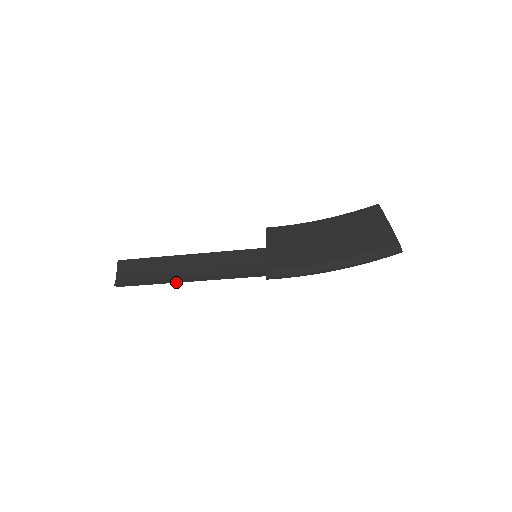
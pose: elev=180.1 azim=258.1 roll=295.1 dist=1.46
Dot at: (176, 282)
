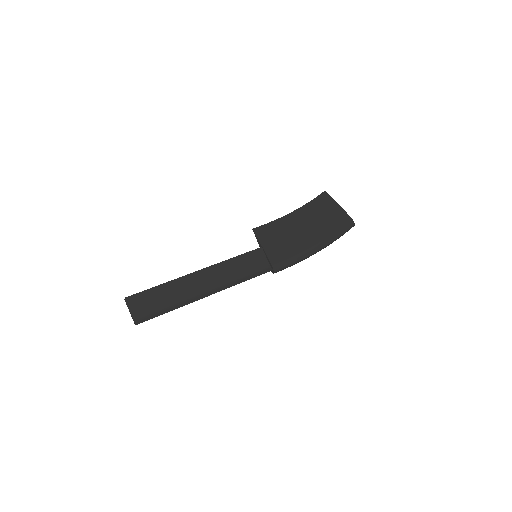
Dot at: (196, 300)
